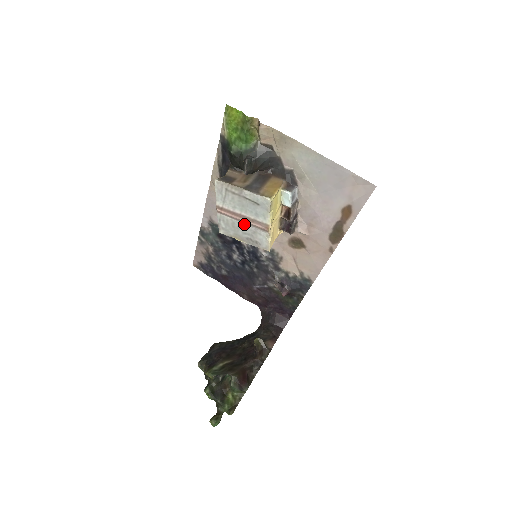
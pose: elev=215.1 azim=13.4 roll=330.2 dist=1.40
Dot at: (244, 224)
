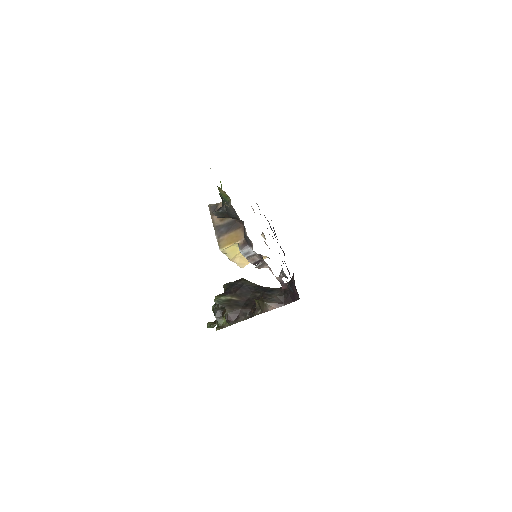
Dot at: occluded
